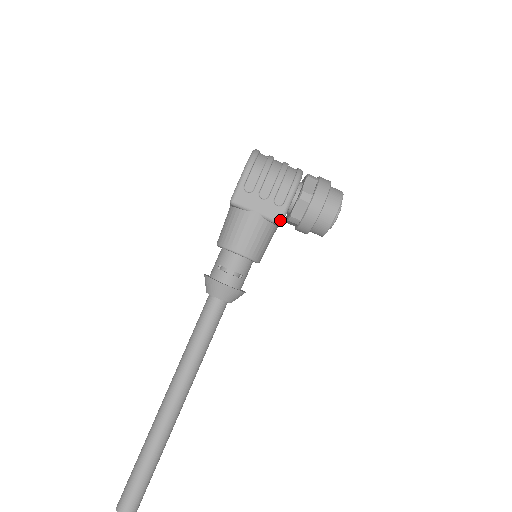
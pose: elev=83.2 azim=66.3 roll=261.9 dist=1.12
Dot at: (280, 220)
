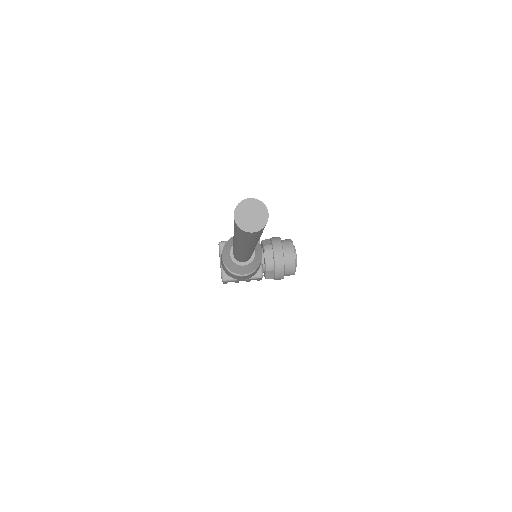
Dot at: occluded
